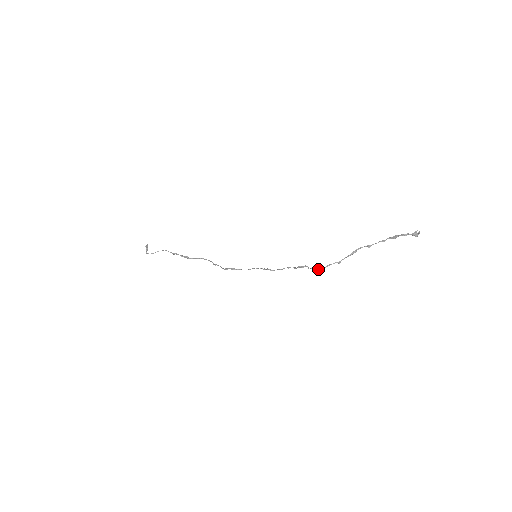
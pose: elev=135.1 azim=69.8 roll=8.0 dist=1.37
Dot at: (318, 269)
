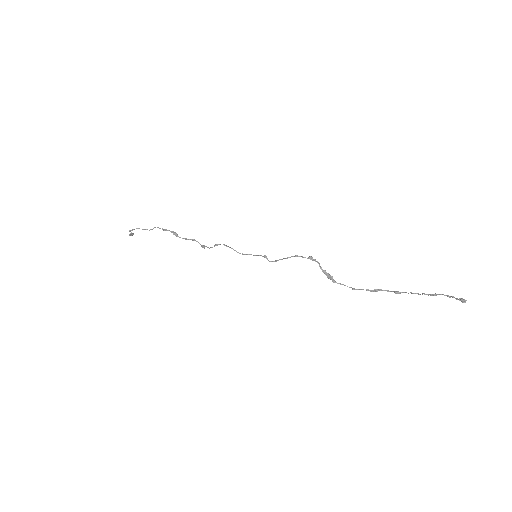
Dot at: (328, 275)
